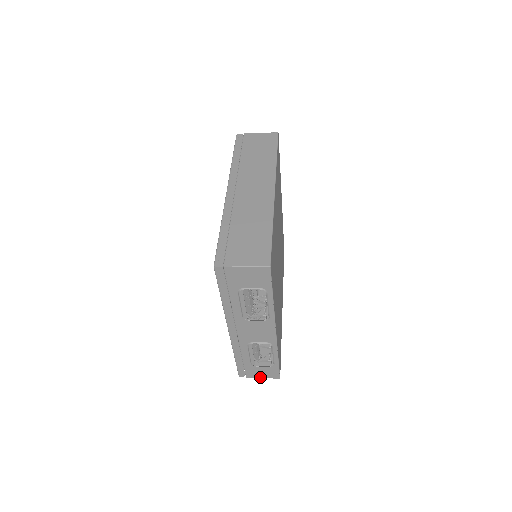
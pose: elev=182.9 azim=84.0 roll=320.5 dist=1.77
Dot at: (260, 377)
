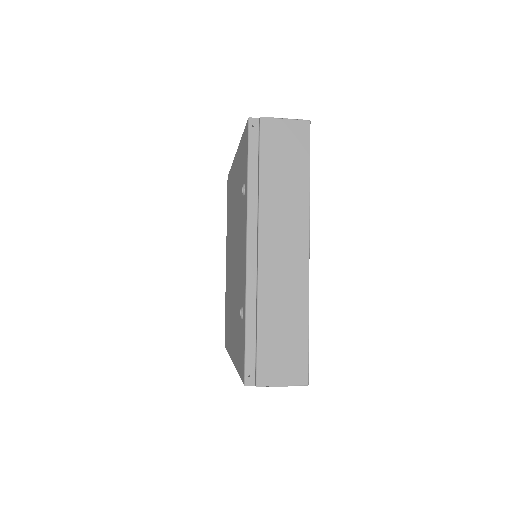
Dot at: occluded
